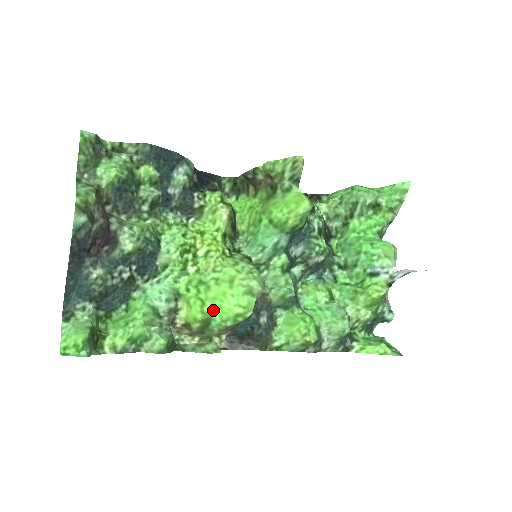
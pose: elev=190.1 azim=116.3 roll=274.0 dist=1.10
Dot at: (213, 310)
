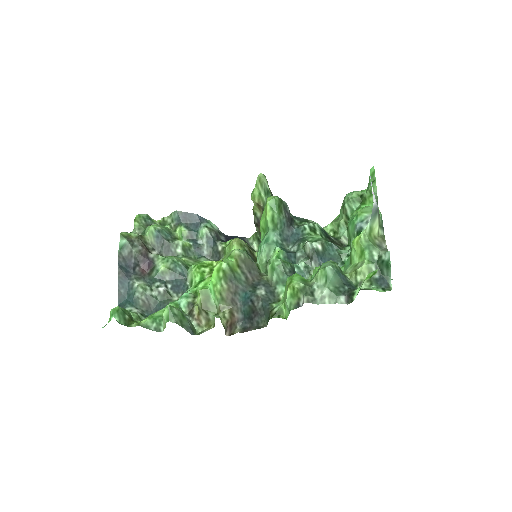
Dot at: (209, 284)
